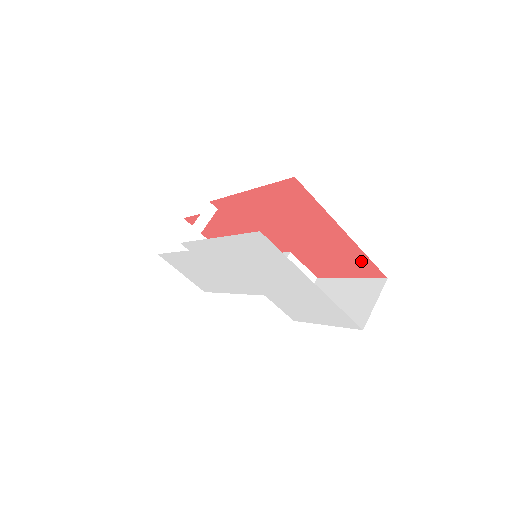
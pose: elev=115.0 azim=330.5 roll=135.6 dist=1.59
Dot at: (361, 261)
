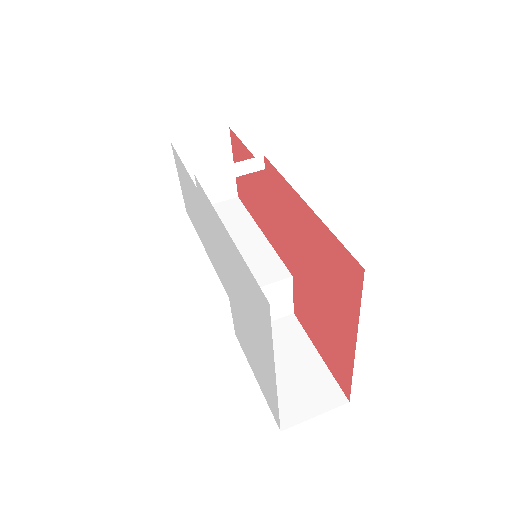
Dot at: (343, 368)
